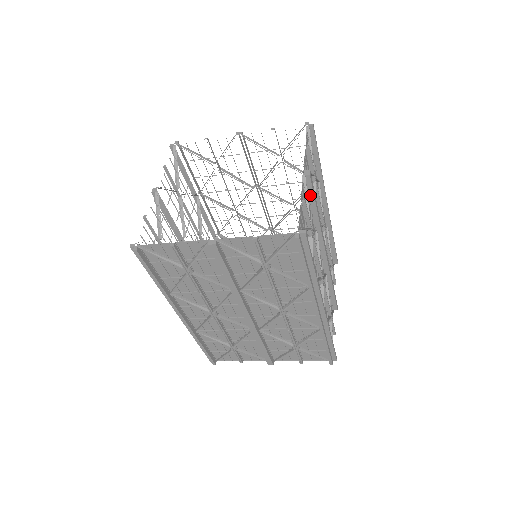
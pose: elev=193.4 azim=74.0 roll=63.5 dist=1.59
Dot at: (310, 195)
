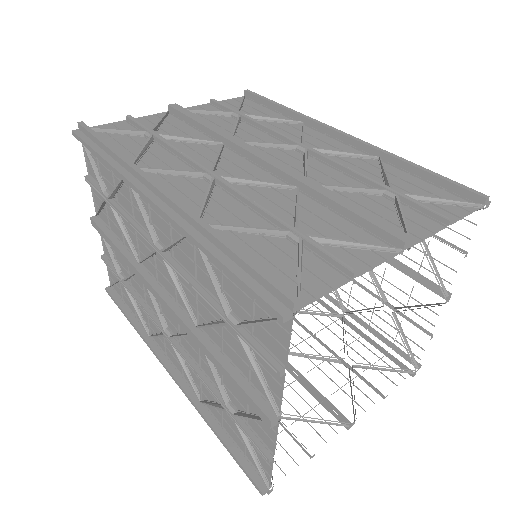
Dot at: occluded
